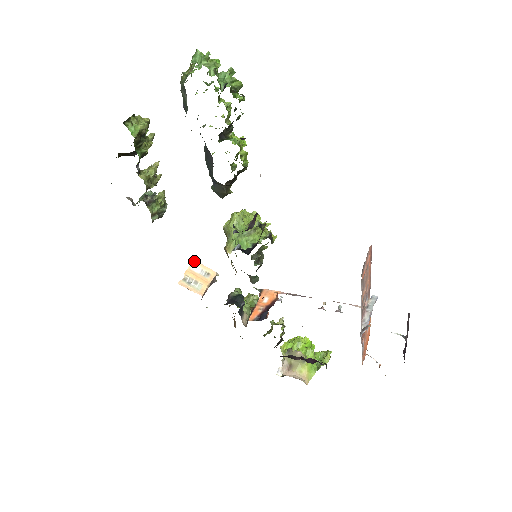
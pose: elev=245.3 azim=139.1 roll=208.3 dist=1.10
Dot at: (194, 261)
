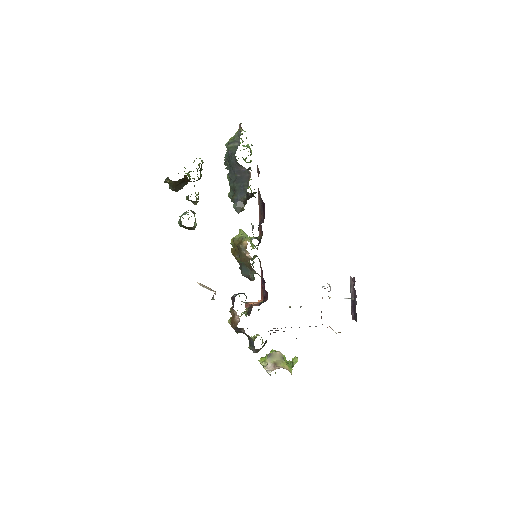
Dot at: occluded
